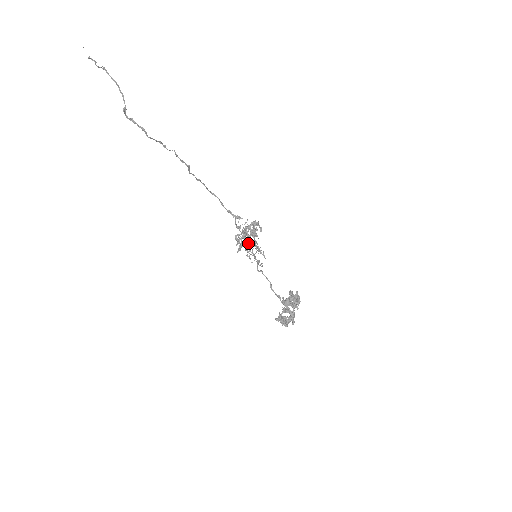
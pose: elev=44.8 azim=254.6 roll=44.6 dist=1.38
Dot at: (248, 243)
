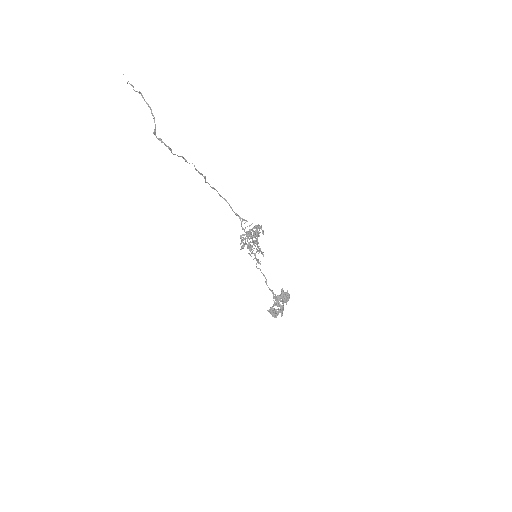
Dot at: (250, 244)
